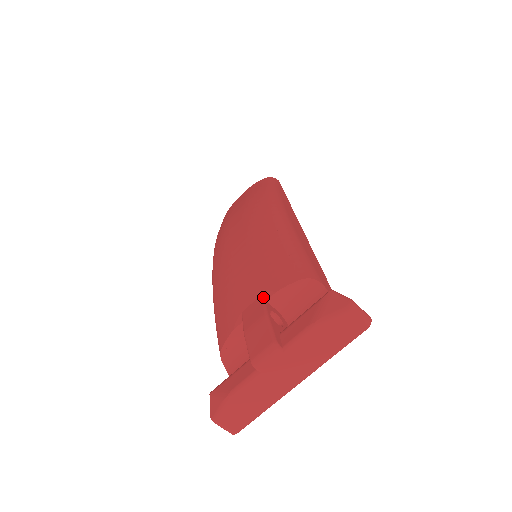
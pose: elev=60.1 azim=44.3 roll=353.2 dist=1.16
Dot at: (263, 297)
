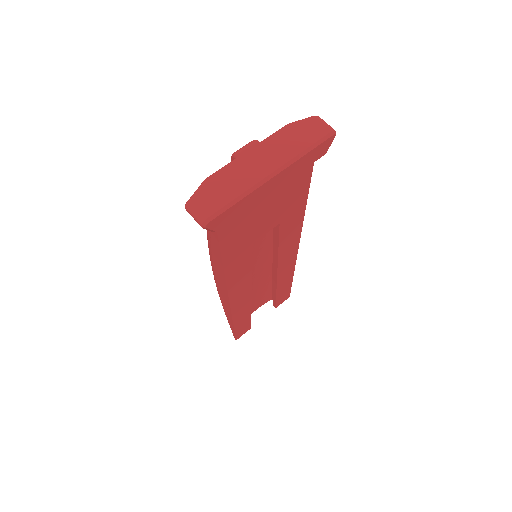
Dot at: occluded
